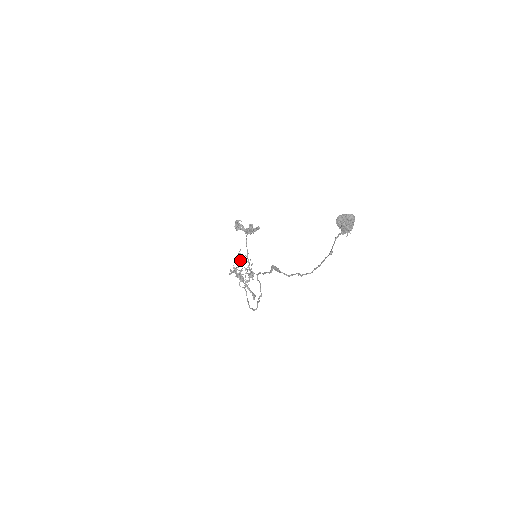
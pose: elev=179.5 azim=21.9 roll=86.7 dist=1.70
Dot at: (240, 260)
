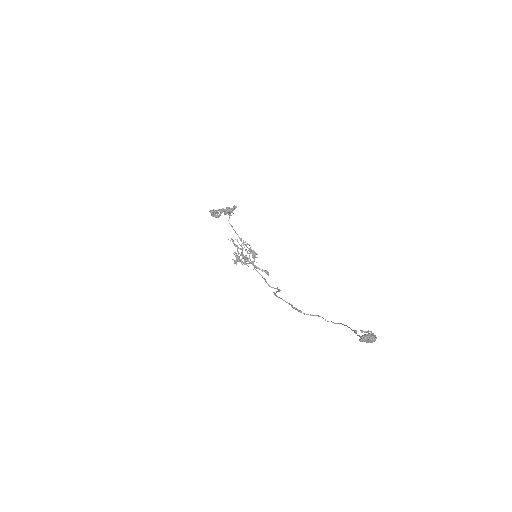
Dot at: (237, 248)
